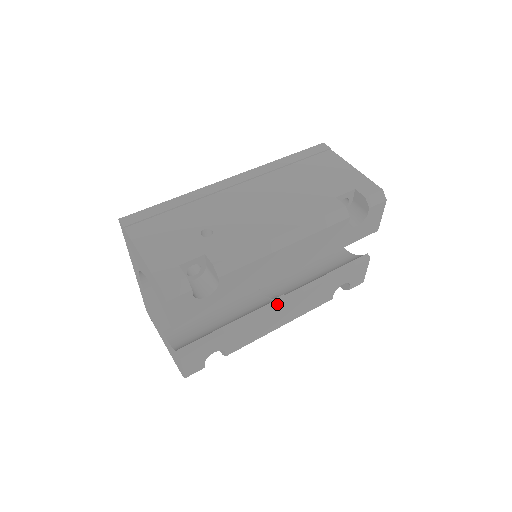
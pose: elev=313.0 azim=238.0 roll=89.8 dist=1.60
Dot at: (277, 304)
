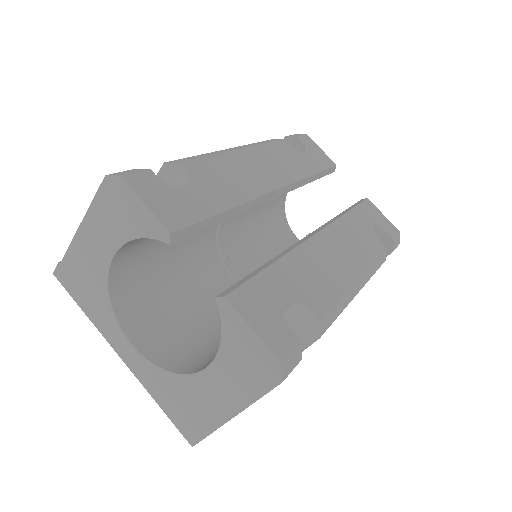
Dot at: (311, 236)
